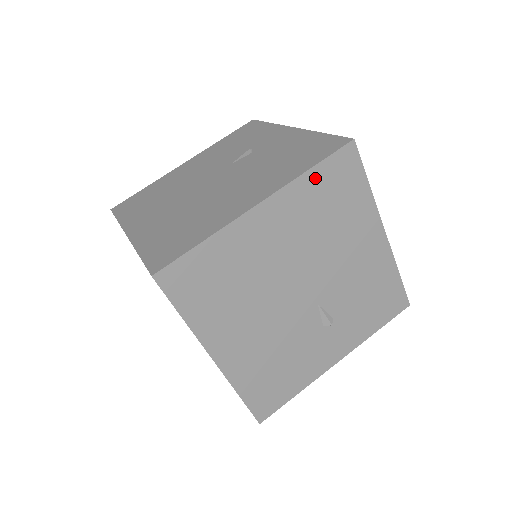
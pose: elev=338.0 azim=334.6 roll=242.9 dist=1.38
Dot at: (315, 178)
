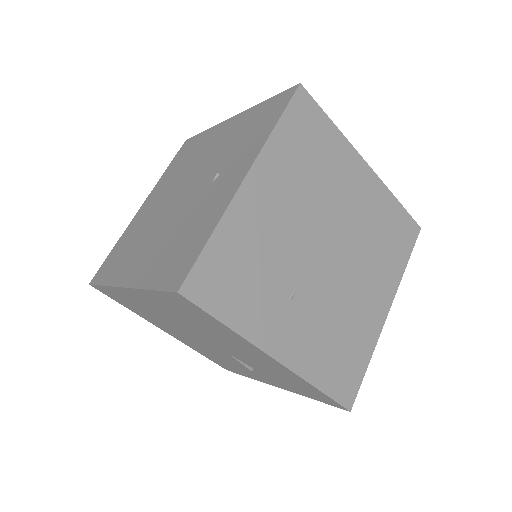
Dot at: (160, 296)
